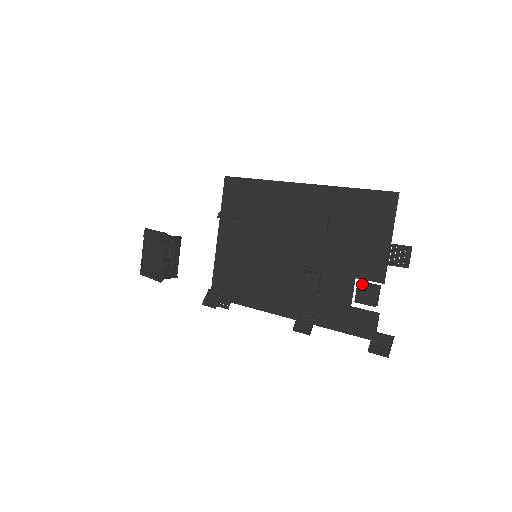
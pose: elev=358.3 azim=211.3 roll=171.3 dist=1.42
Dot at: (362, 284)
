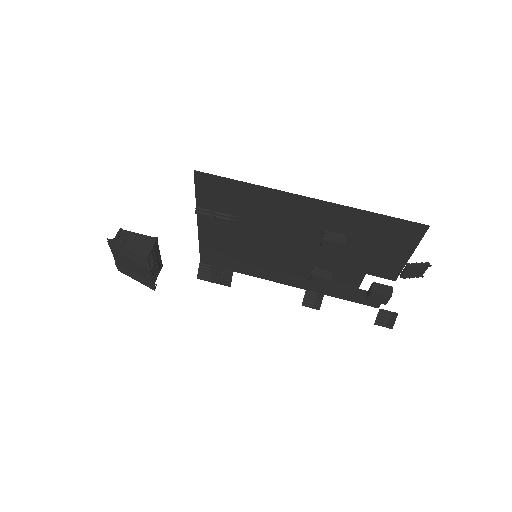
Dot at: (376, 292)
